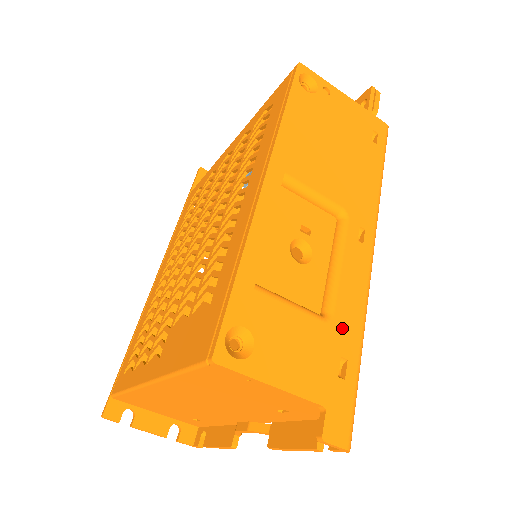
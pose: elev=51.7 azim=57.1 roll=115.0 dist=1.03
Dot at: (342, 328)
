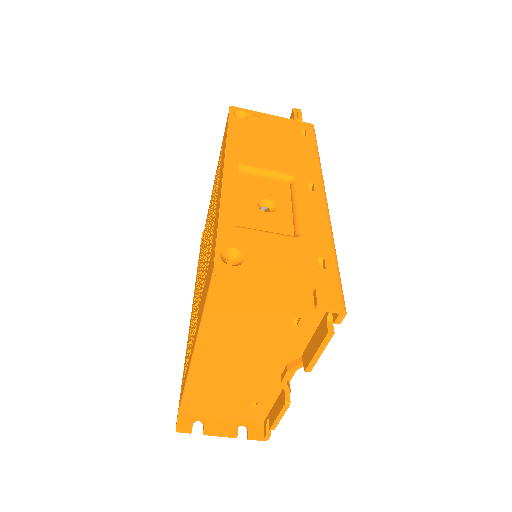
Dot at: (313, 240)
